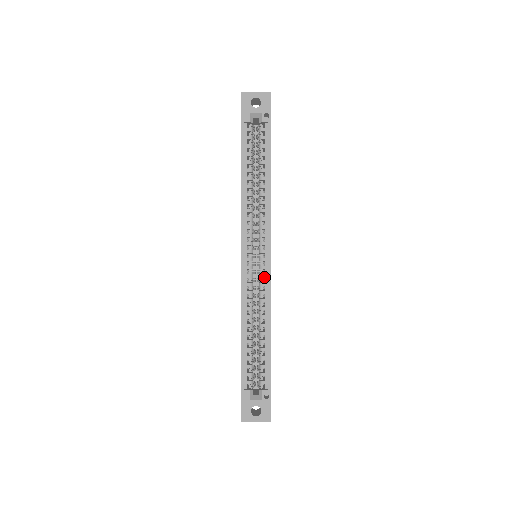
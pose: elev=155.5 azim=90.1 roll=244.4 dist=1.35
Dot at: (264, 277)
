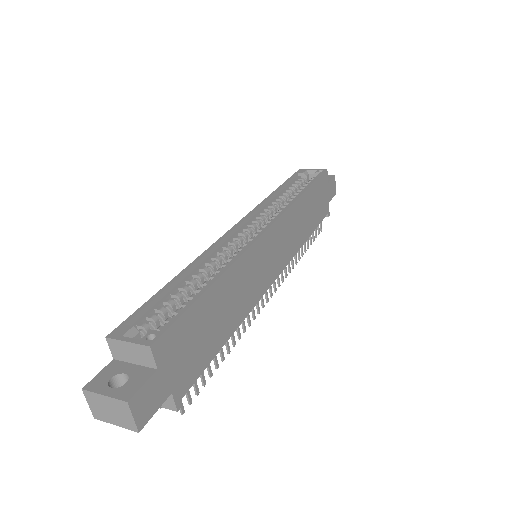
Dot at: occluded
